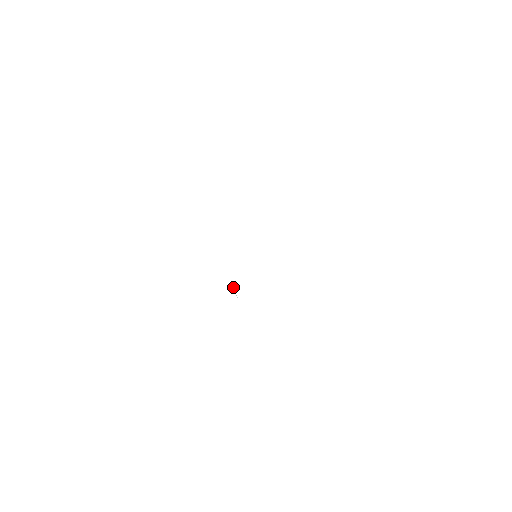
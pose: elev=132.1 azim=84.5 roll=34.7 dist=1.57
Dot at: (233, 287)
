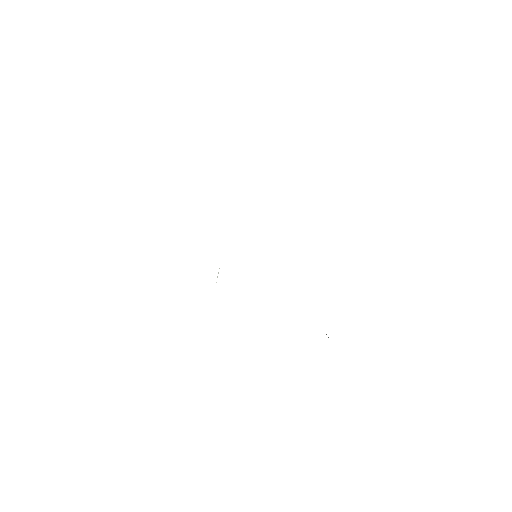
Dot at: occluded
